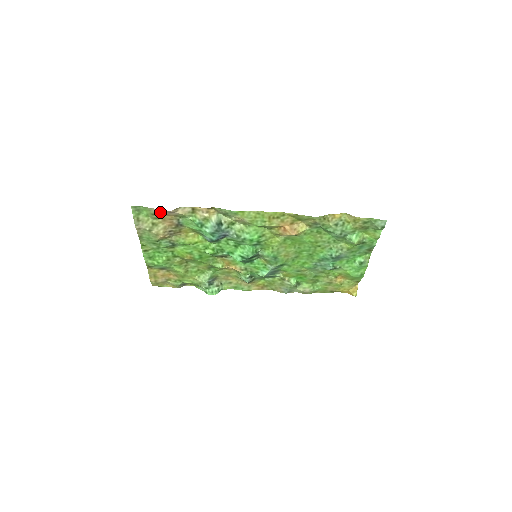
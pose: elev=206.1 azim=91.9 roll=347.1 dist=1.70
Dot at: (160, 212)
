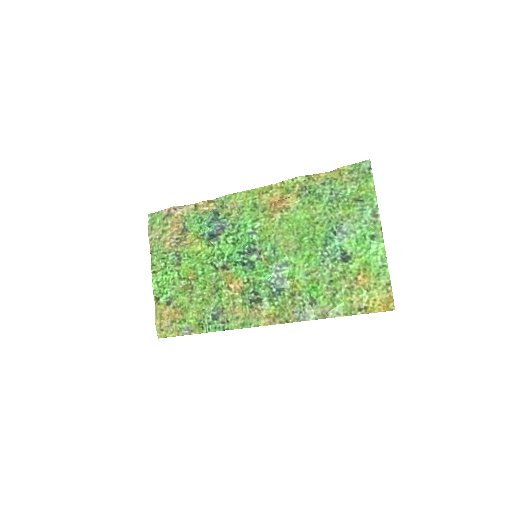
Dot at: (169, 213)
